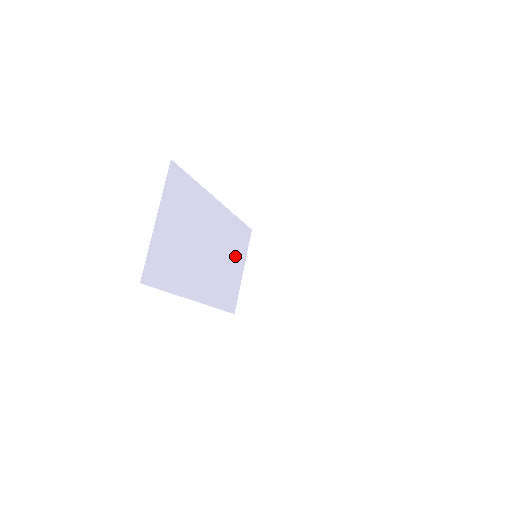
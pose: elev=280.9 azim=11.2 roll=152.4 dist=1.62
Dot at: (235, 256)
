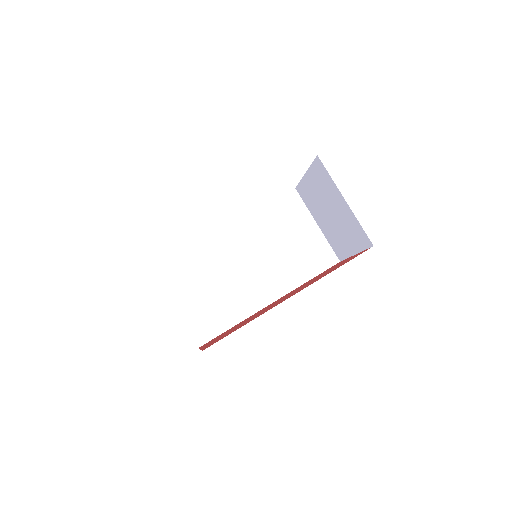
Dot at: (292, 229)
